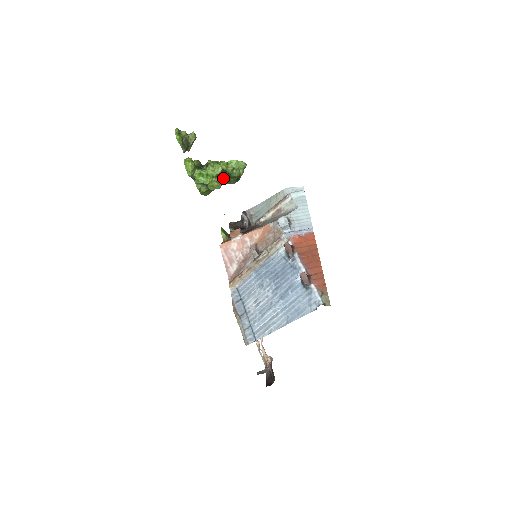
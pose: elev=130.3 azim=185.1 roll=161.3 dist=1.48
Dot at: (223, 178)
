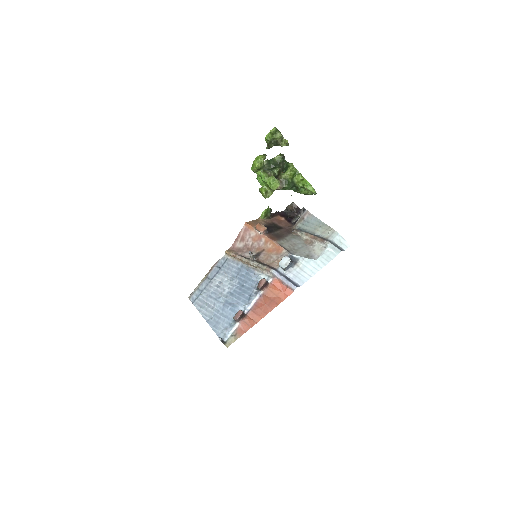
Dot at: (286, 188)
